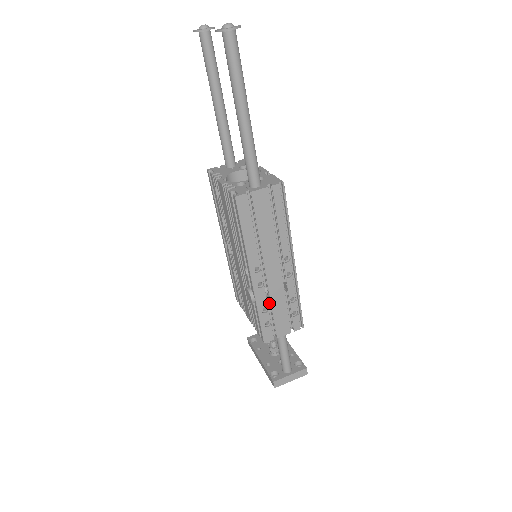
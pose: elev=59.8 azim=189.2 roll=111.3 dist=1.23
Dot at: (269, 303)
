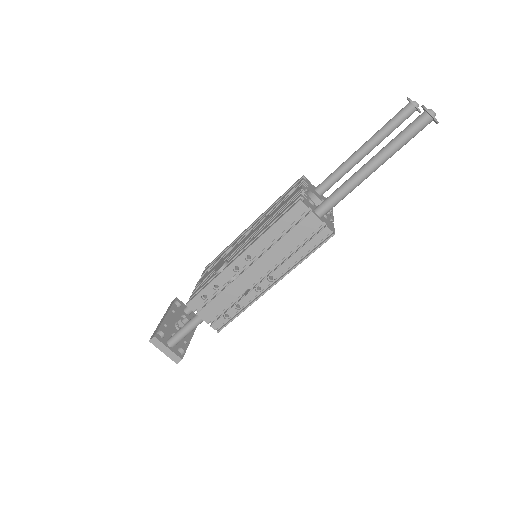
Dot at: (224, 288)
